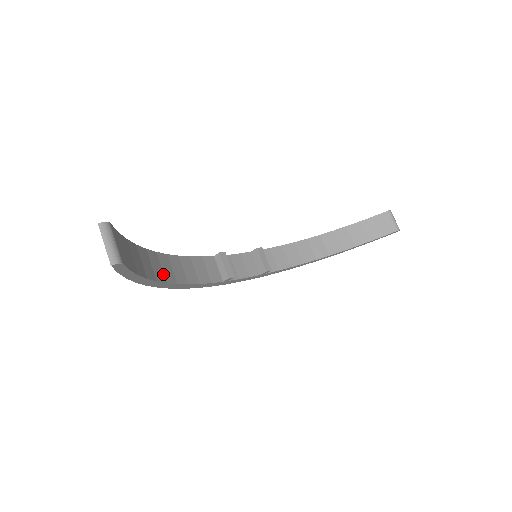
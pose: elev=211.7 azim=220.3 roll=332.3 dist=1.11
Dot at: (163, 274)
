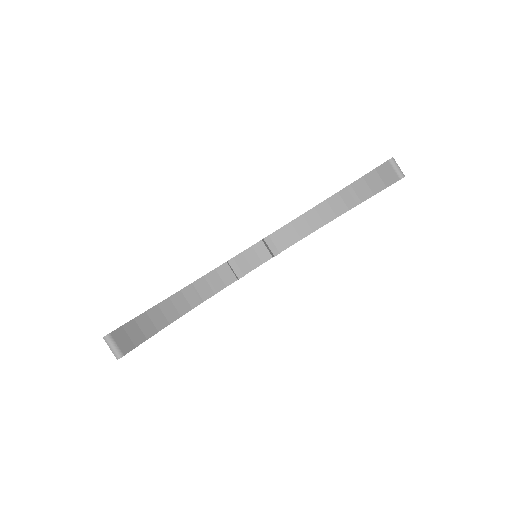
Dot at: (177, 312)
